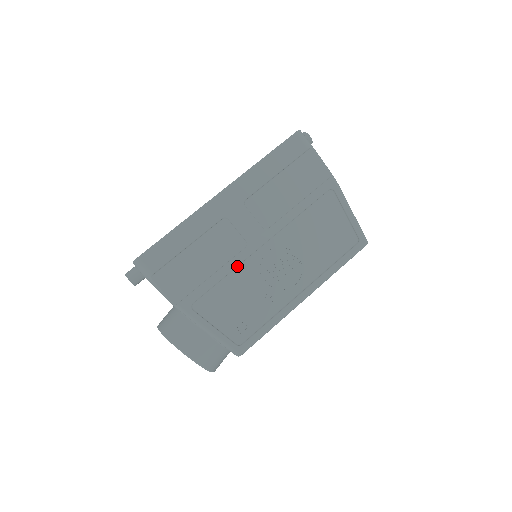
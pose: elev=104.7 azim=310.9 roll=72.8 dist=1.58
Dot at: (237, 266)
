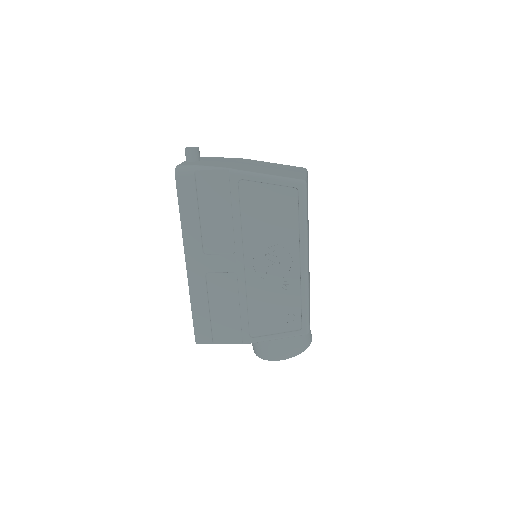
Dot at: (246, 291)
